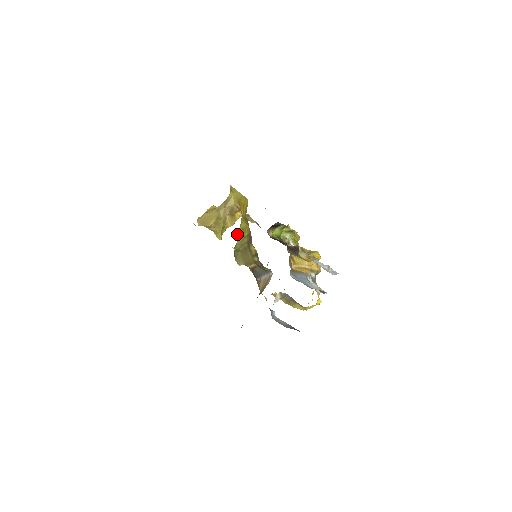
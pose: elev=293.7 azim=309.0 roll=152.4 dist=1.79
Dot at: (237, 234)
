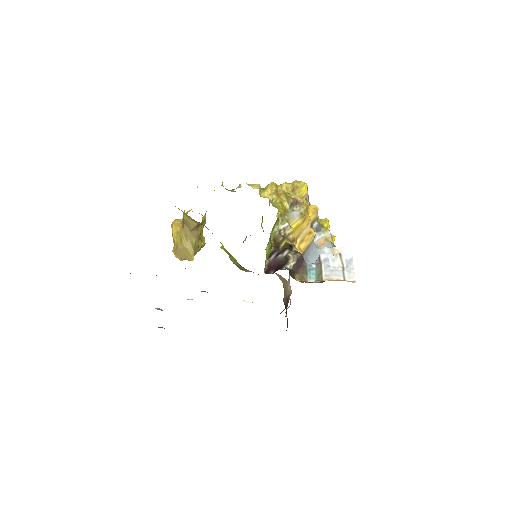
Dot at: (224, 250)
